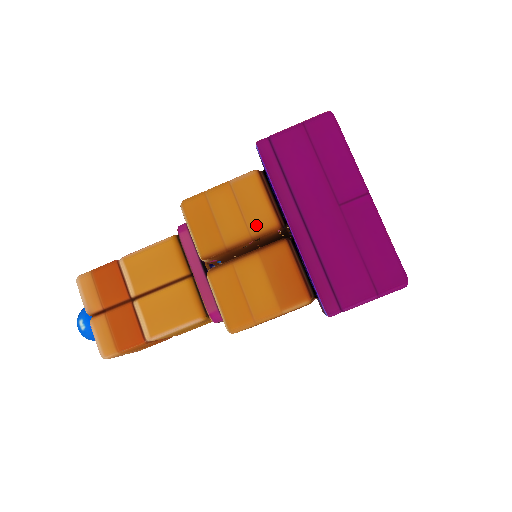
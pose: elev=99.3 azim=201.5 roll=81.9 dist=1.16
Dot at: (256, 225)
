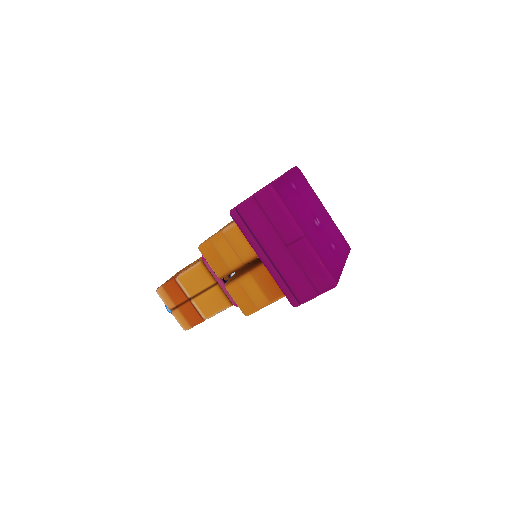
Dot at: (244, 257)
